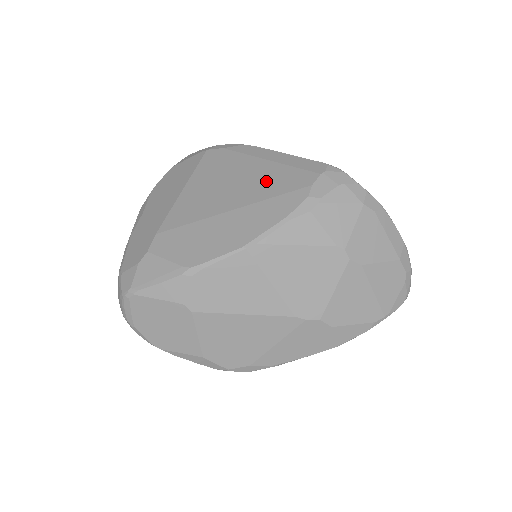
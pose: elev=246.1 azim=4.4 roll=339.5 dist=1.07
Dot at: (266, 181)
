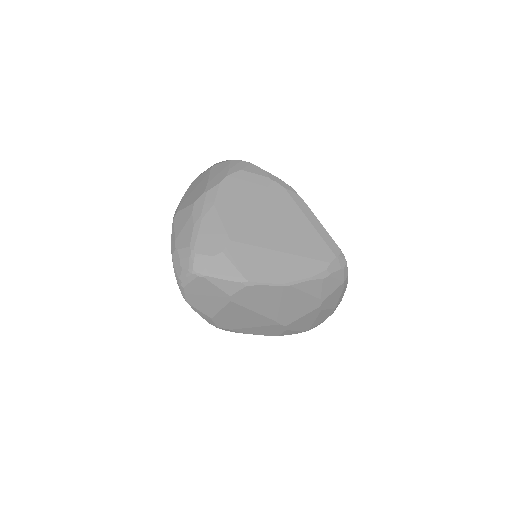
Dot at: (306, 241)
